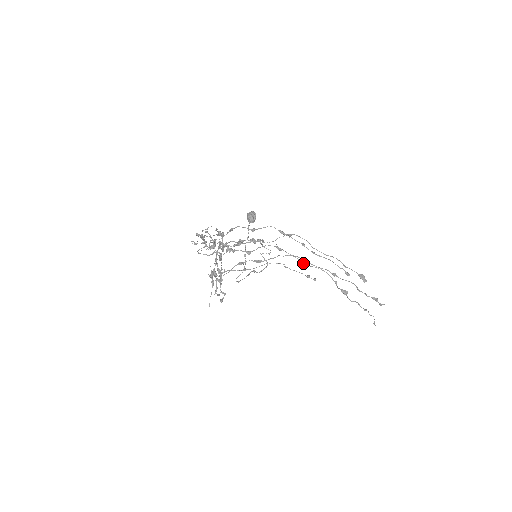
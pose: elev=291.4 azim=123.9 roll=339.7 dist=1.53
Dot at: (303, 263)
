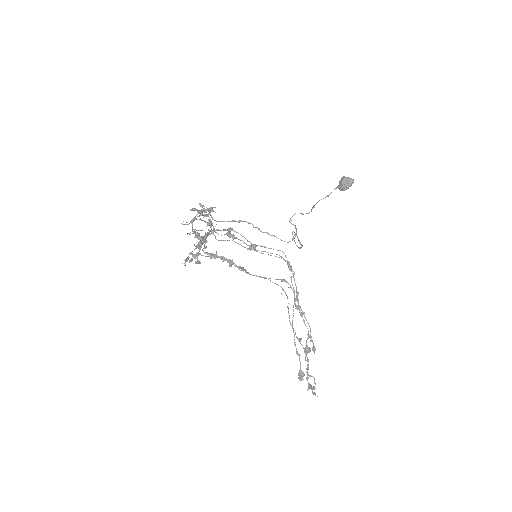
Dot at: (296, 298)
